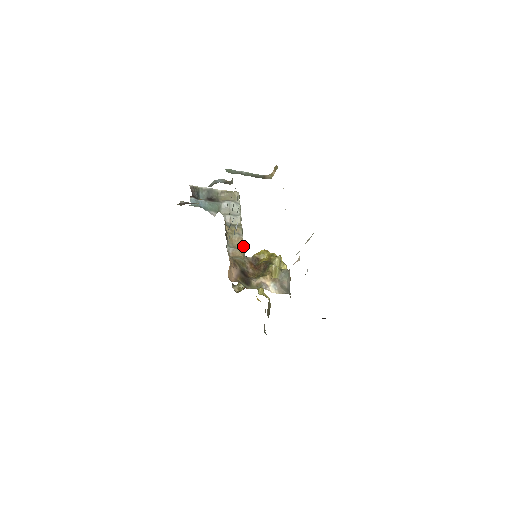
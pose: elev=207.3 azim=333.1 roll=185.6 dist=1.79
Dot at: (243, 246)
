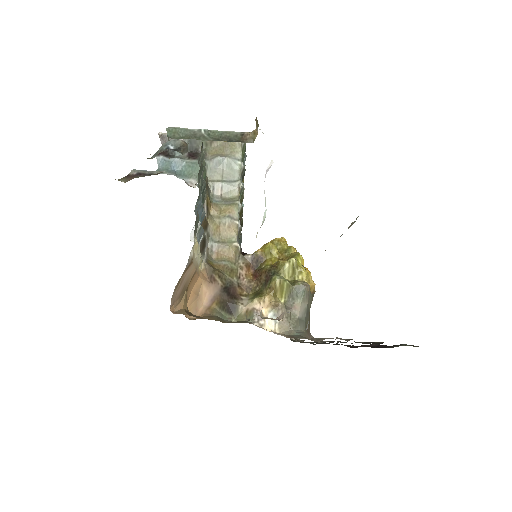
Dot at: (236, 238)
